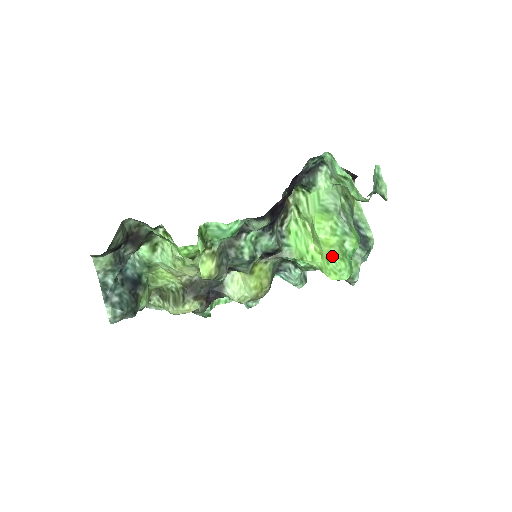
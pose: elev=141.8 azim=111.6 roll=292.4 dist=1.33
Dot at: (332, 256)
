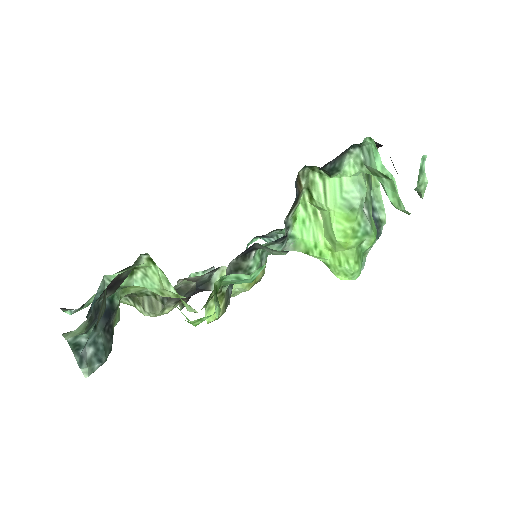
Dot at: (347, 259)
